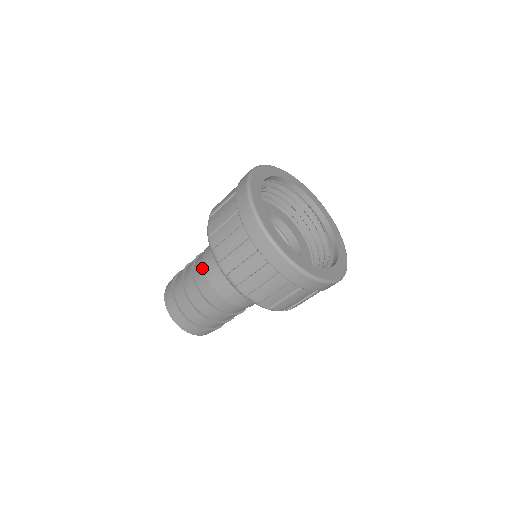
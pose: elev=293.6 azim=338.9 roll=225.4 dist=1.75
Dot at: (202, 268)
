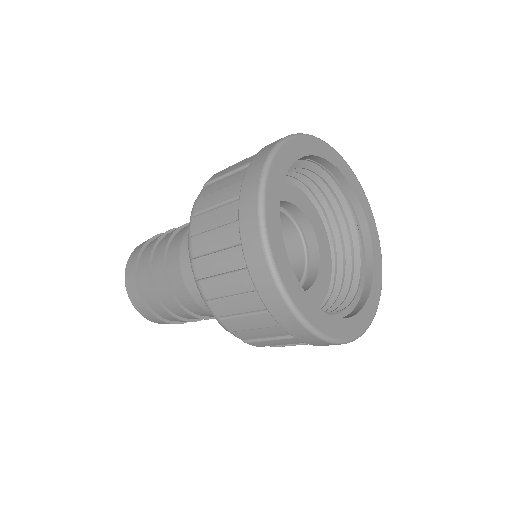
Dot at: (185, 230)
